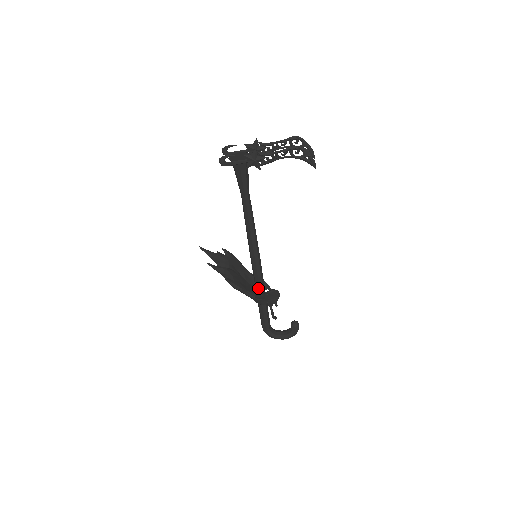
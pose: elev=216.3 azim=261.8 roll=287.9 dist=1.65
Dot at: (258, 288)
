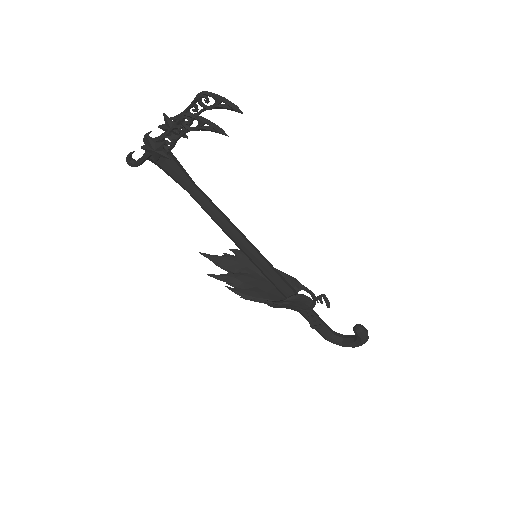
Dot at: (281, 292)
